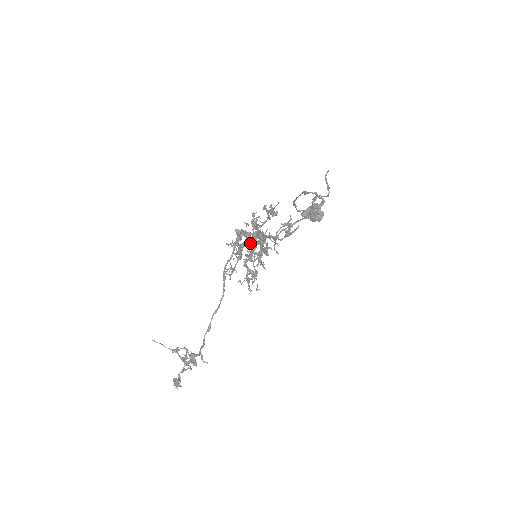
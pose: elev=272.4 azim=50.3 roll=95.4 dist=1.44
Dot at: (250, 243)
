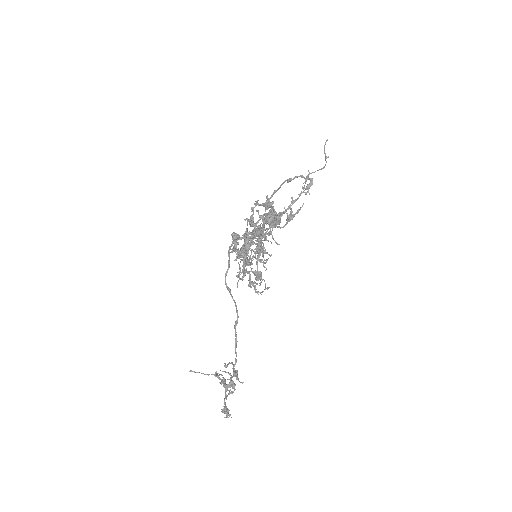
Dot at: occluded
